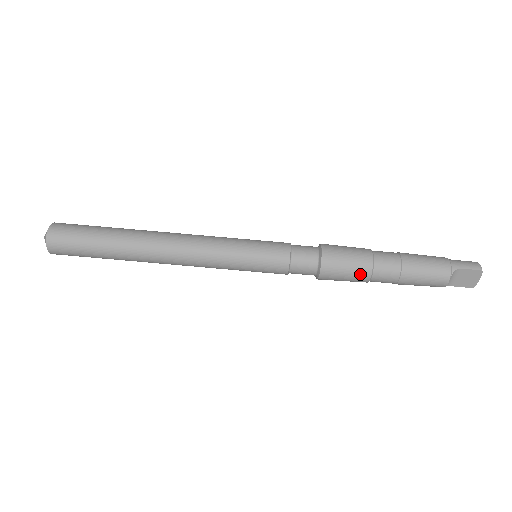
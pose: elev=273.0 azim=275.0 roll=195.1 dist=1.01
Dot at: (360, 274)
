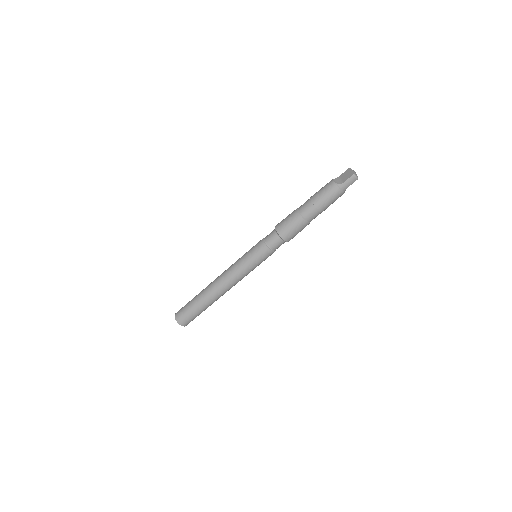
Dot at: occluded
